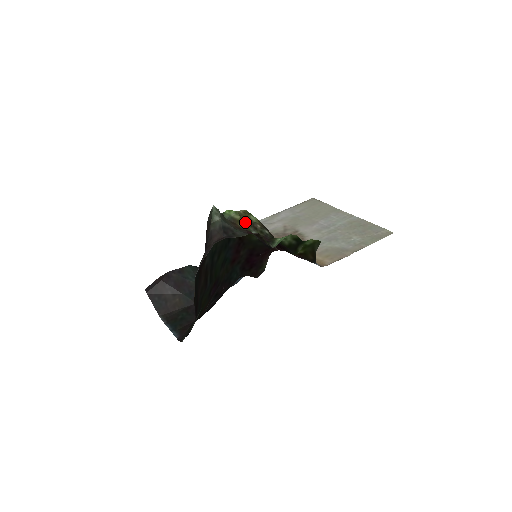
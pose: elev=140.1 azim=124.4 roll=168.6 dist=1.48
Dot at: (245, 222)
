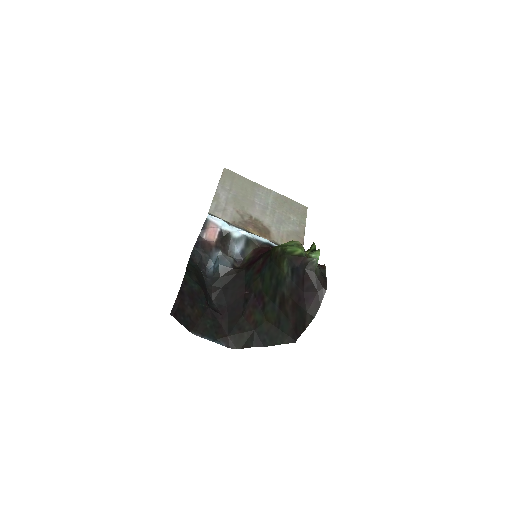
Dot at: occluded
